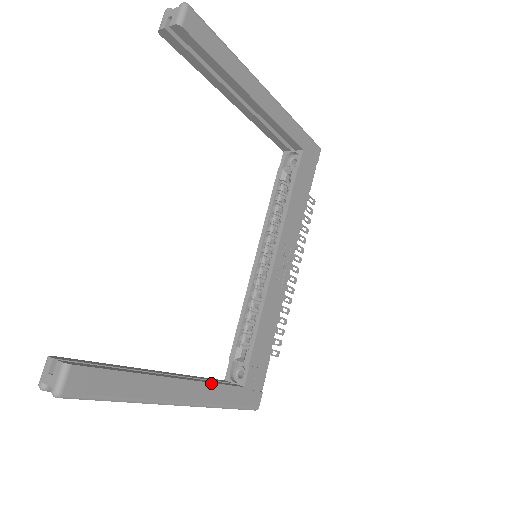
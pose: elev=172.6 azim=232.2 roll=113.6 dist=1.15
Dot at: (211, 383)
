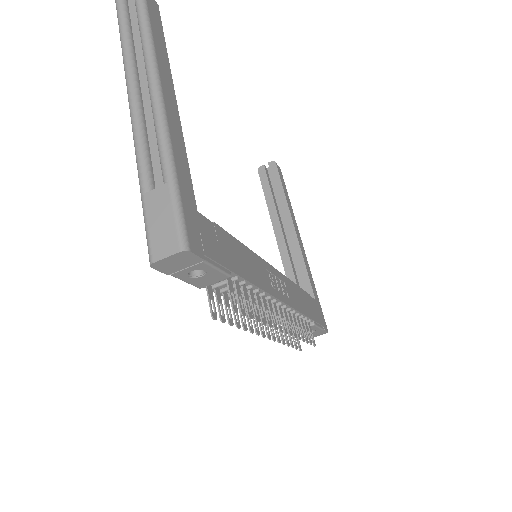
Dot at: (185, 147)
